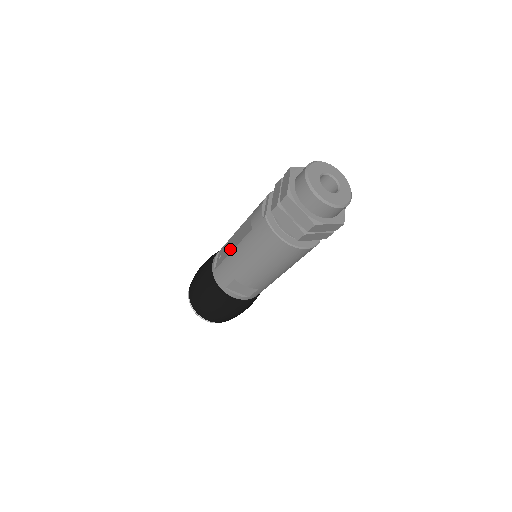
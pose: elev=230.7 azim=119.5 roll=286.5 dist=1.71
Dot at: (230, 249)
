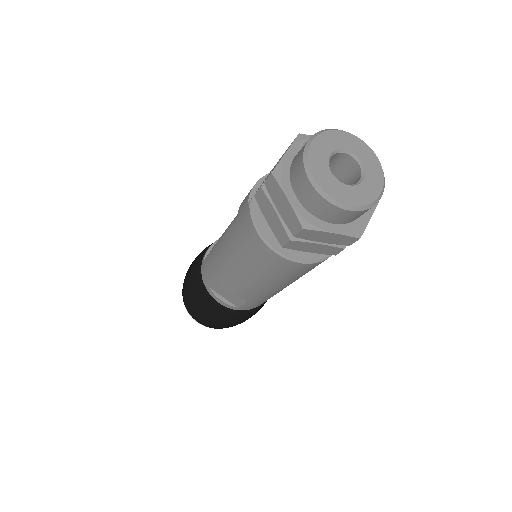
Dot at: occluded
